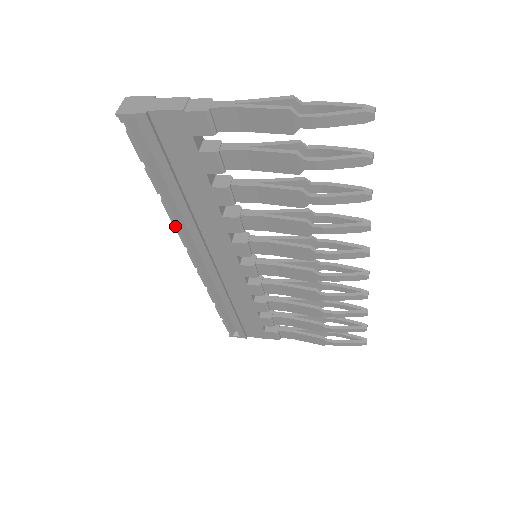
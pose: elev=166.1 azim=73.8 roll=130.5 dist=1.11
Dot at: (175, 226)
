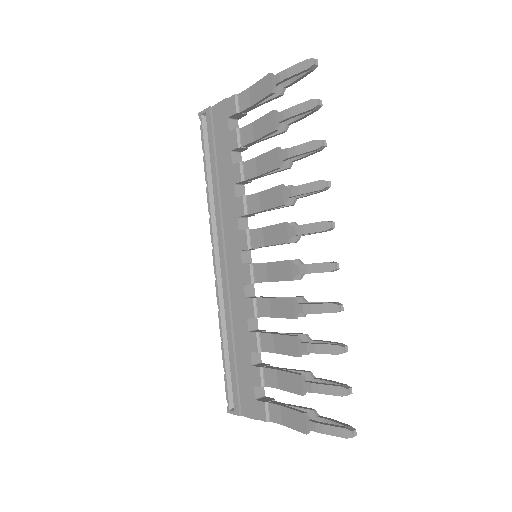
Dot at: (210, 217)
